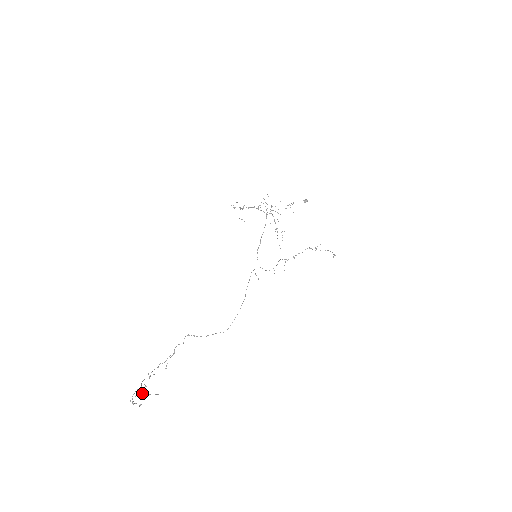
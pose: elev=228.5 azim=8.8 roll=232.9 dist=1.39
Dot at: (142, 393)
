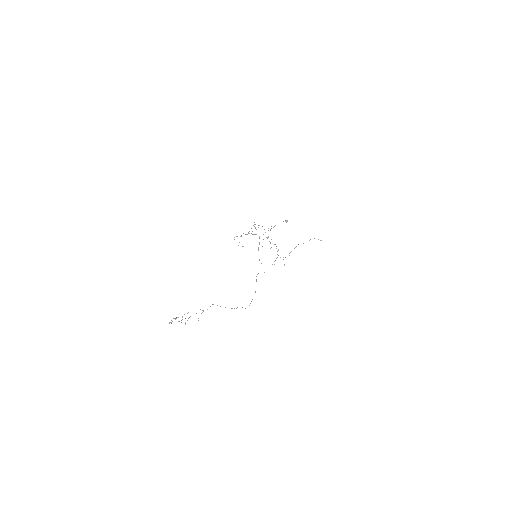
Dot at: occluded
